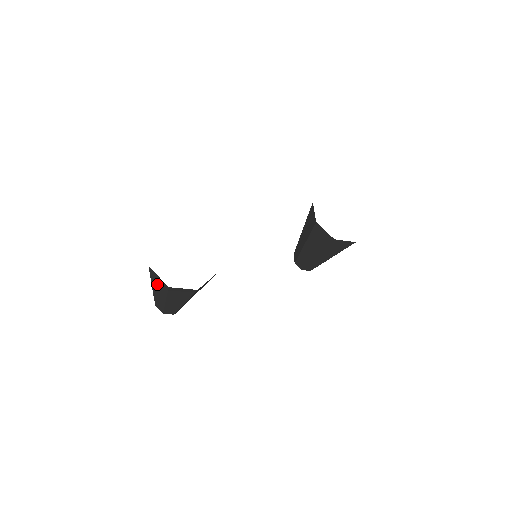
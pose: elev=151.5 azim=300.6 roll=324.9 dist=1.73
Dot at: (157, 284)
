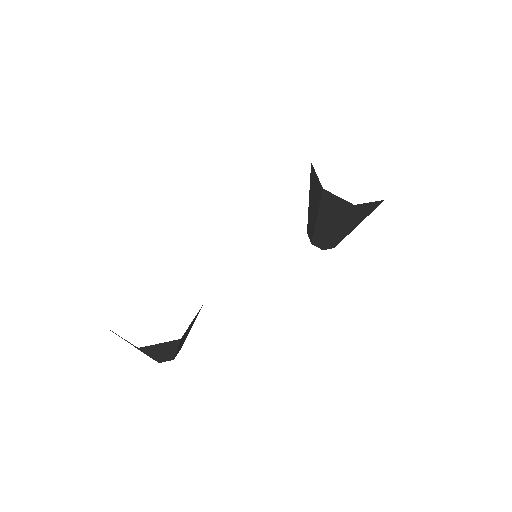
Dot at: (127, 341)
